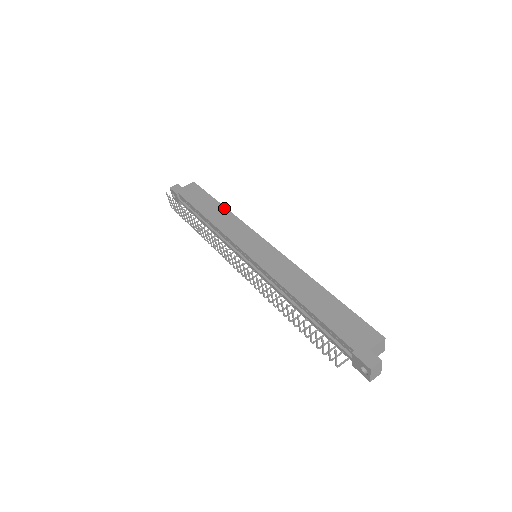
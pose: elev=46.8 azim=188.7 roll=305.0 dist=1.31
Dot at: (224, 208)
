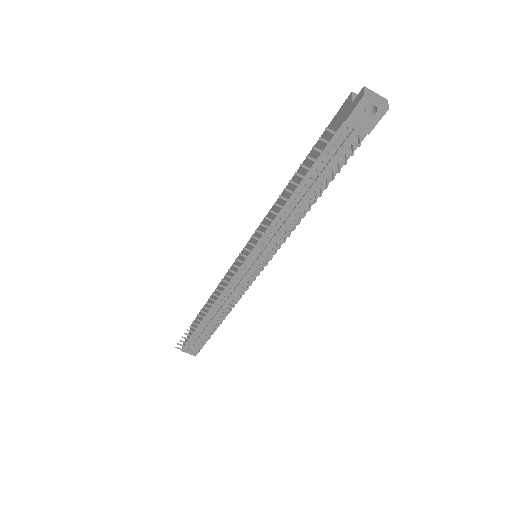
Dot at: (215, 290)
